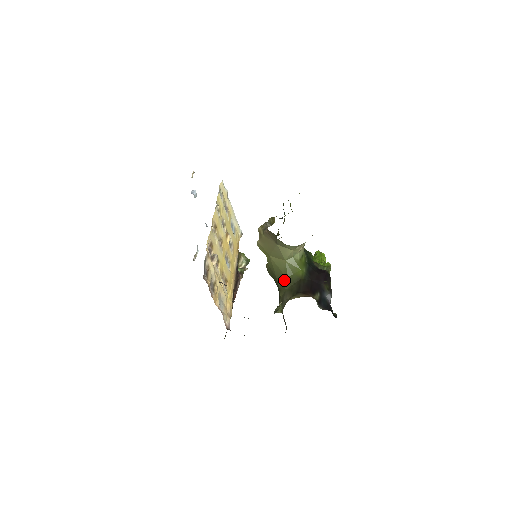
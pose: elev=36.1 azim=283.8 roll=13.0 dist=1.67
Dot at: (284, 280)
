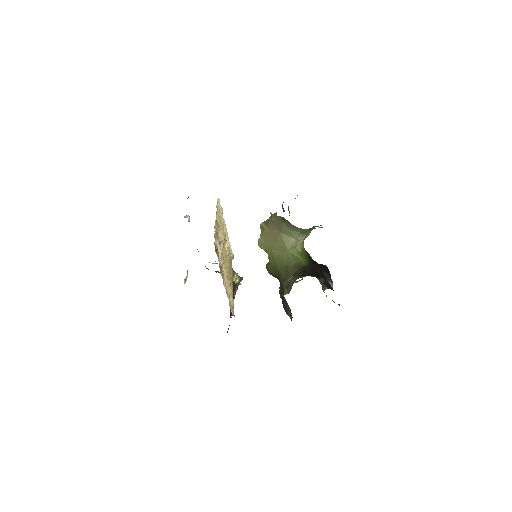
Dot at: (288, 269)
